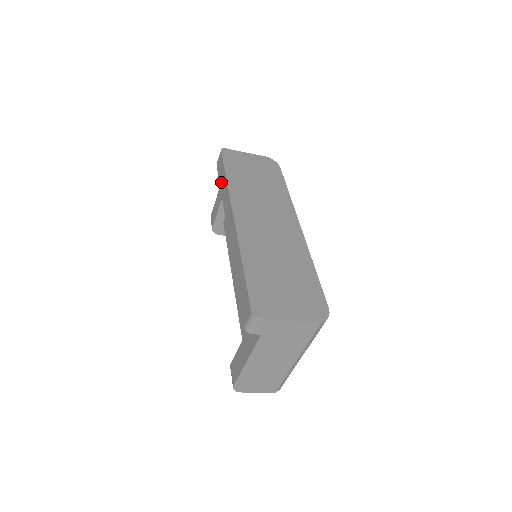
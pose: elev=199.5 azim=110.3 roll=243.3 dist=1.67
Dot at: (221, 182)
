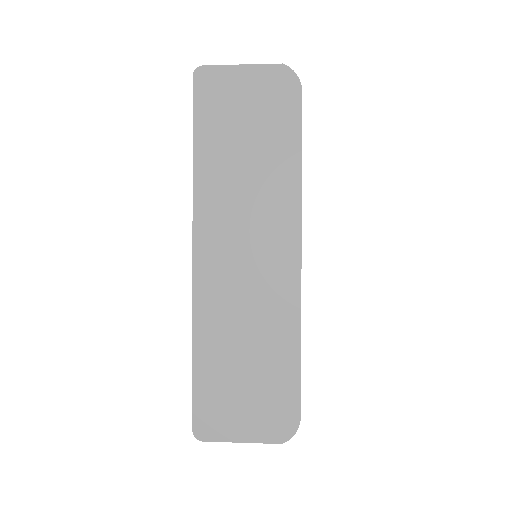
Dot at: occluded
